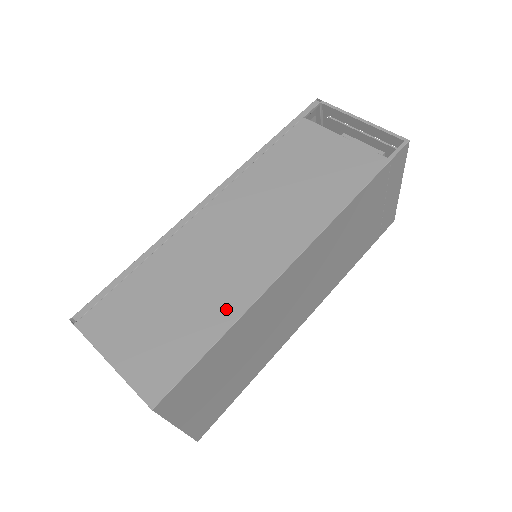
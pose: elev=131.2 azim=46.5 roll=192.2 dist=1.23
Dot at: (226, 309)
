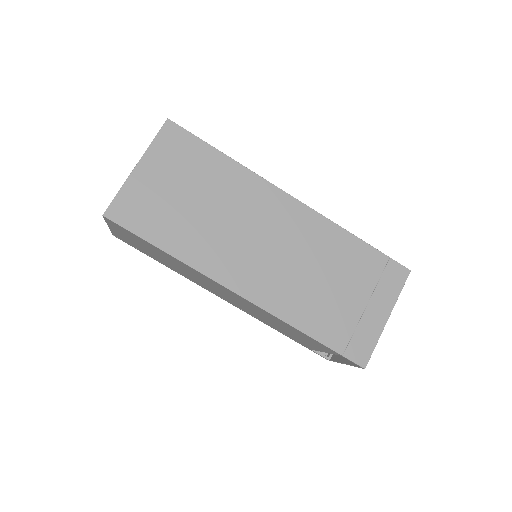
Dot at: occluded
